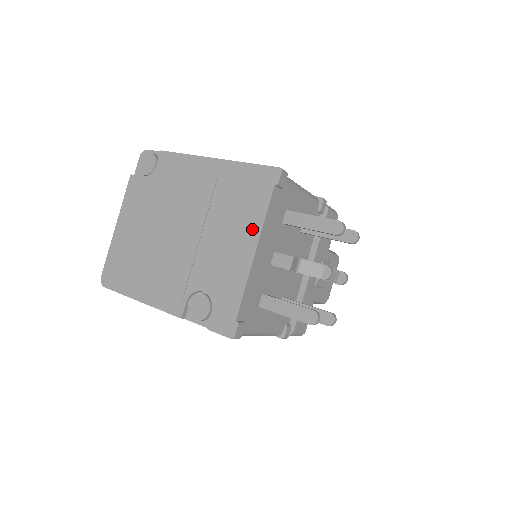
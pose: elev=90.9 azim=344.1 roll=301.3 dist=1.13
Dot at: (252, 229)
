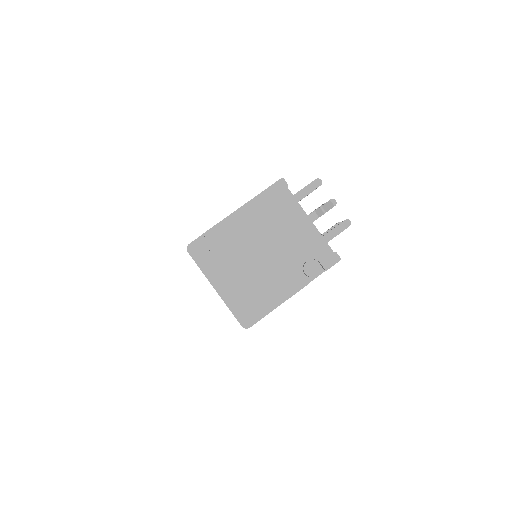
Dot at: (298, 213)
